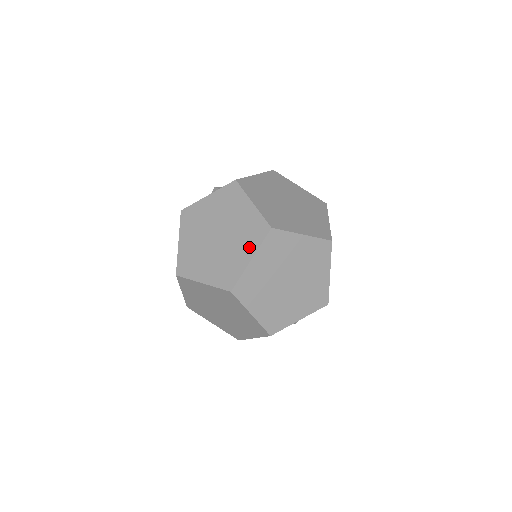
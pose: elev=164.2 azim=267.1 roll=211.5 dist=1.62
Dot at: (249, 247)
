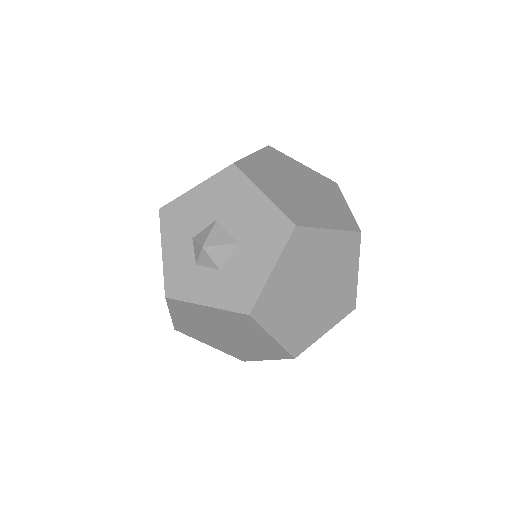
Dot at: (266, 355)
